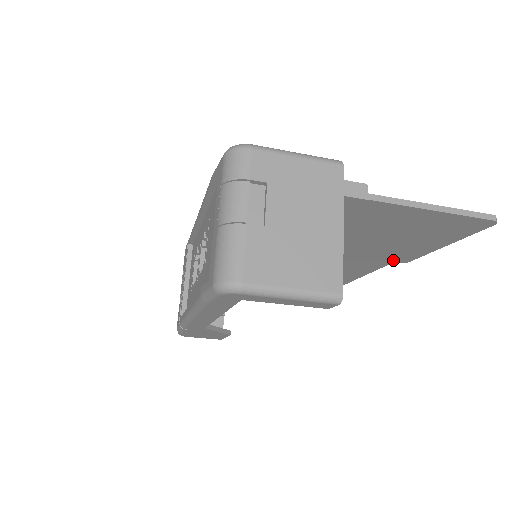
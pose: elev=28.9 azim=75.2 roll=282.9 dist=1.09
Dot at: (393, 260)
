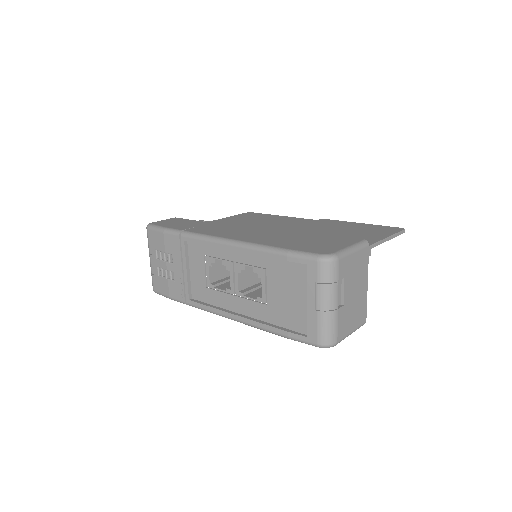
Dot at: occluded
